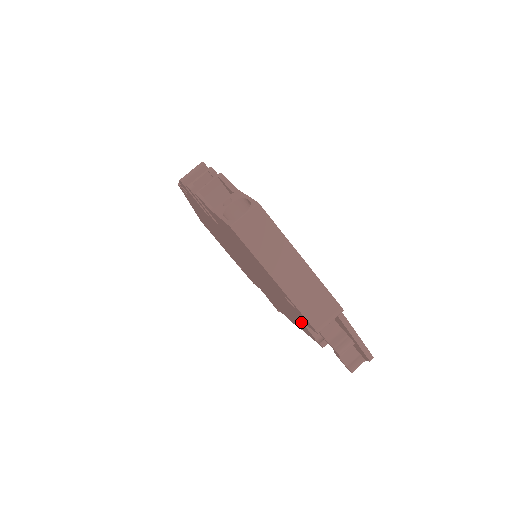
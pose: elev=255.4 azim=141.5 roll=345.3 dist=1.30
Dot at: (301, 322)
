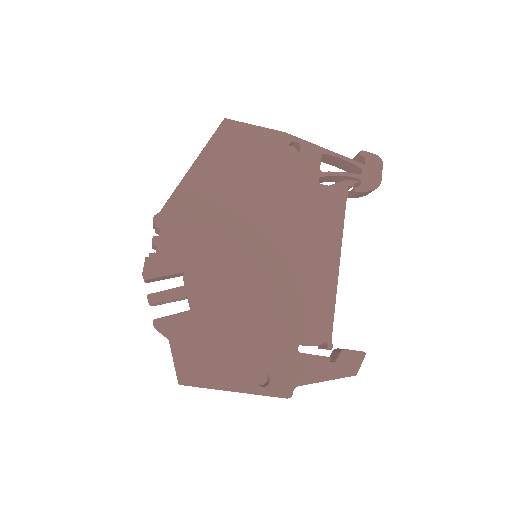
Dot at: occluded
